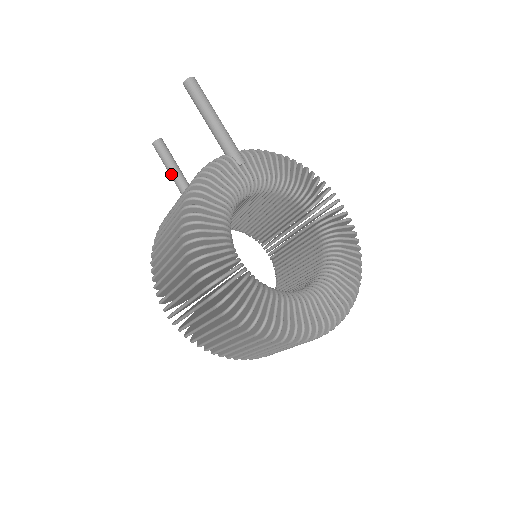
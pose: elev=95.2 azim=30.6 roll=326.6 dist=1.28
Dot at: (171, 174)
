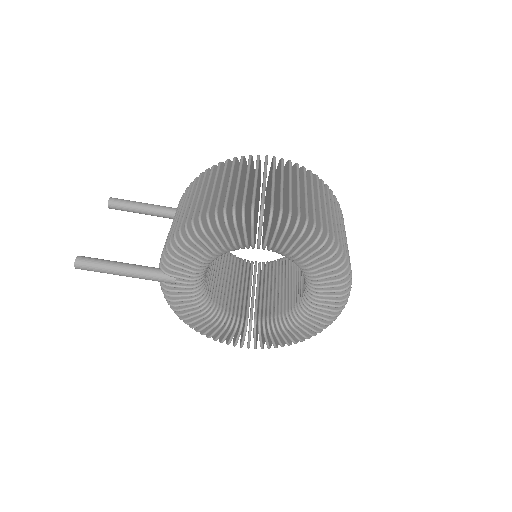
Dot at: (146, 214)
